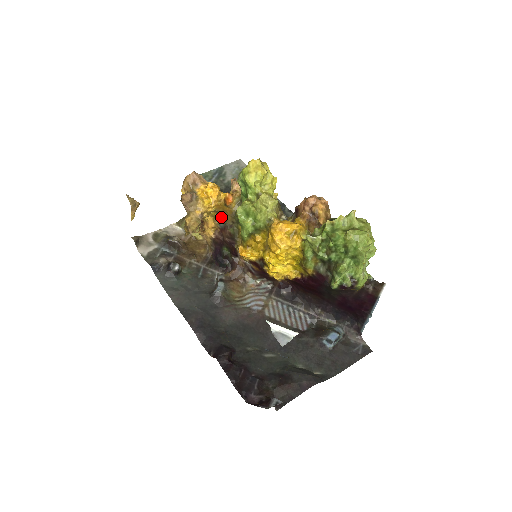
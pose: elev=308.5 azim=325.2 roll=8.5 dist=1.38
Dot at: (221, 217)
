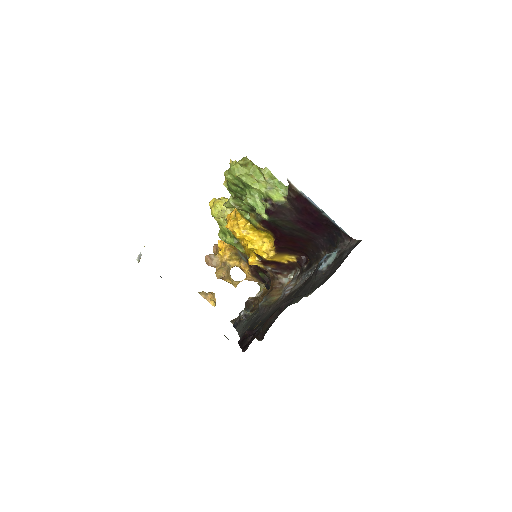
Dot at: (240, 255)
